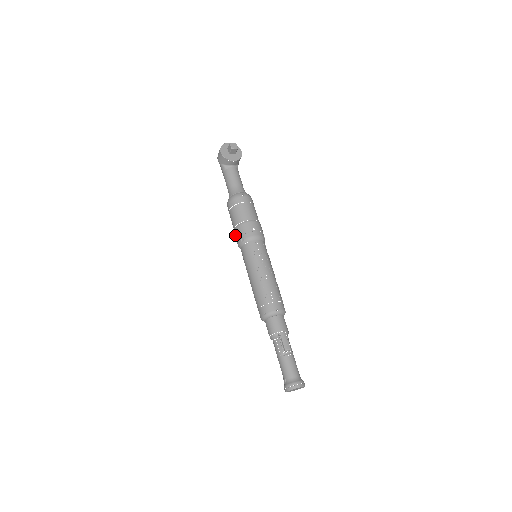
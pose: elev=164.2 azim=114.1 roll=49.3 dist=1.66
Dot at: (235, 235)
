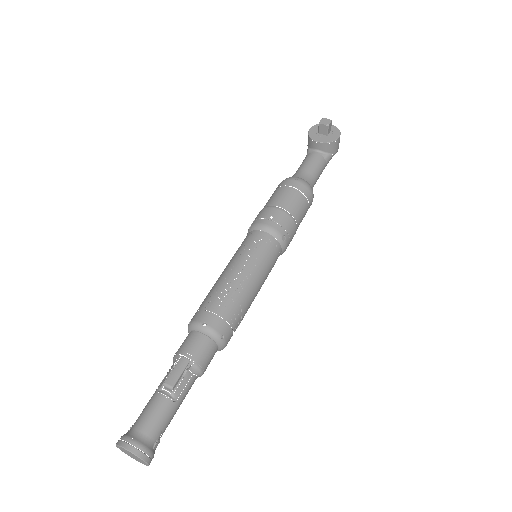
Dot at: occluded
